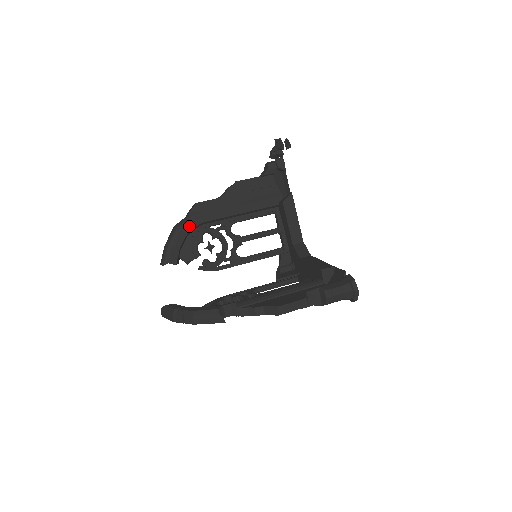
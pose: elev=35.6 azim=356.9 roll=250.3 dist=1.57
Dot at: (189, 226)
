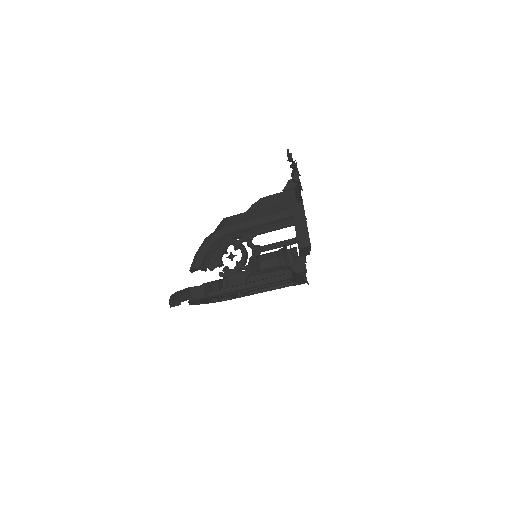
Dot at: (214, 237)
